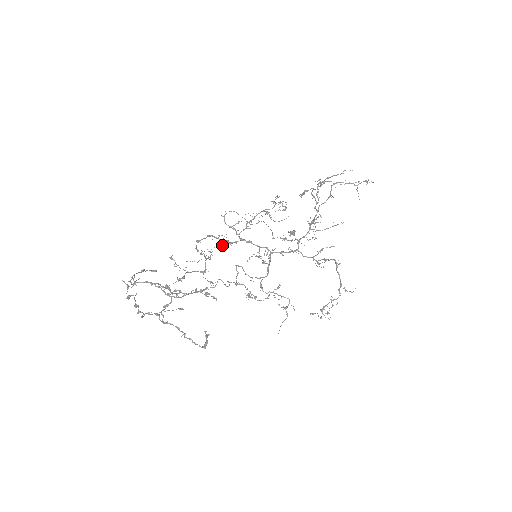
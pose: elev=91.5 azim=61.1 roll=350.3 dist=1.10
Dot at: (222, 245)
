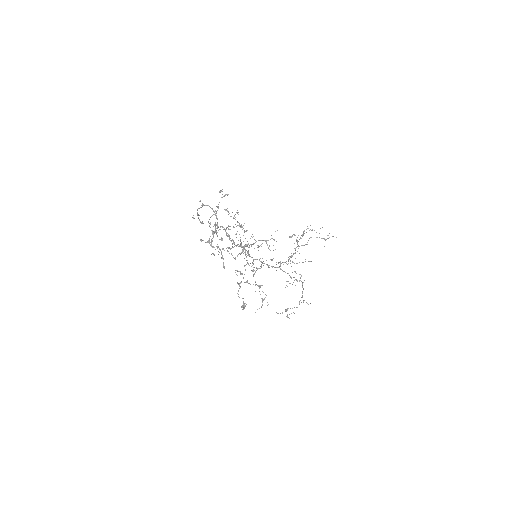
Dot at: (231, 248)
